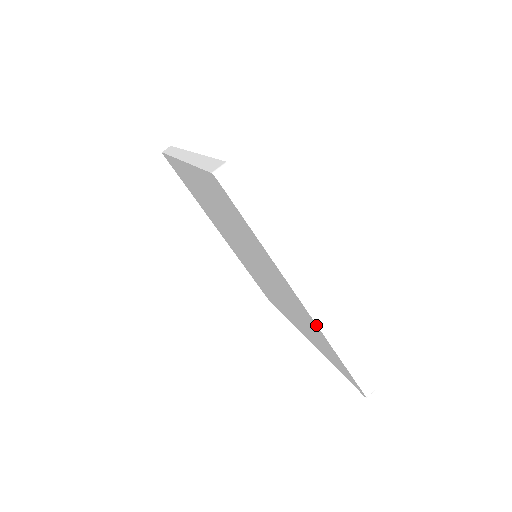
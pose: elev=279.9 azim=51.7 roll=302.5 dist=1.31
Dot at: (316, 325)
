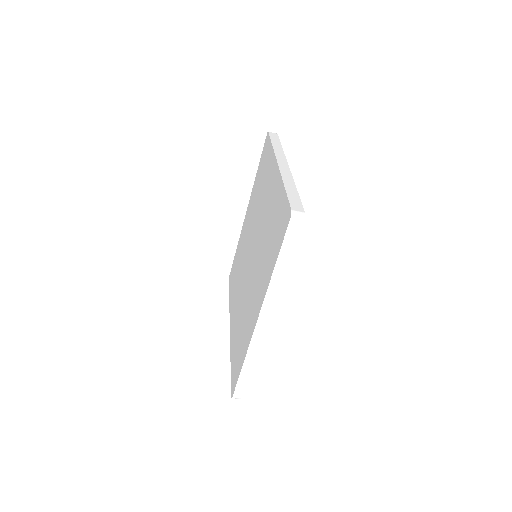
Dot at: (230, 315)
